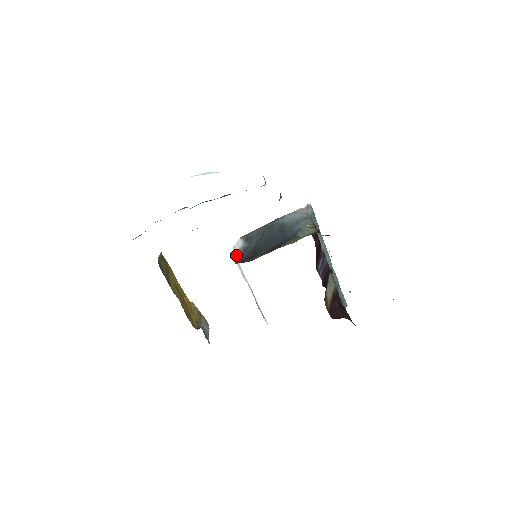
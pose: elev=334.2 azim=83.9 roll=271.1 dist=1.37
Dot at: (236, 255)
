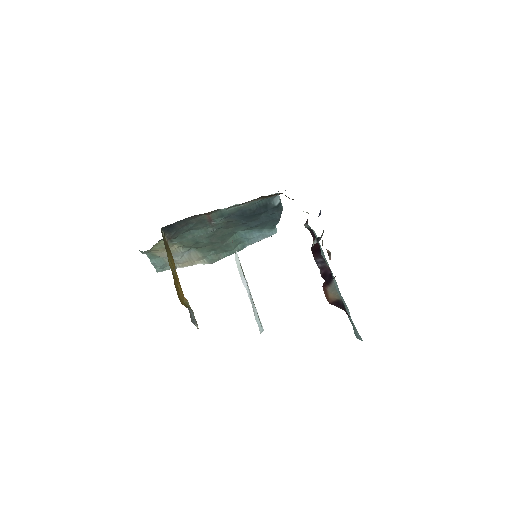
Dot at: occluded
